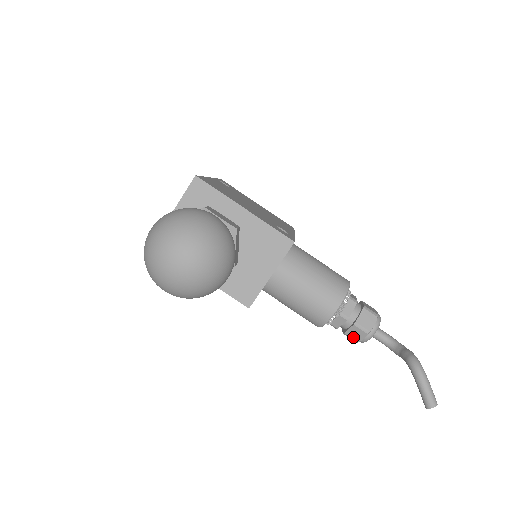
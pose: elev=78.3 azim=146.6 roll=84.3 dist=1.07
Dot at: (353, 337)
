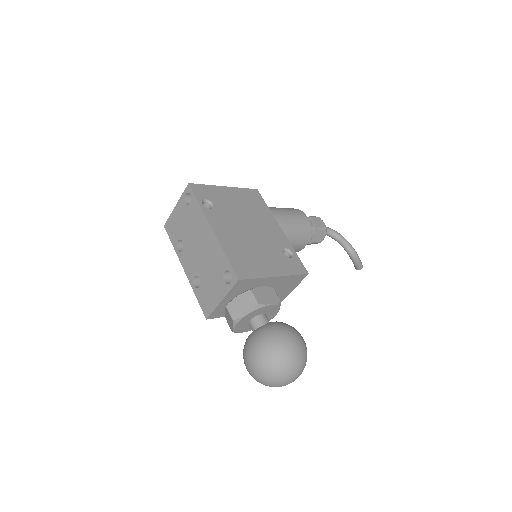
Dot at: (309, 244)
